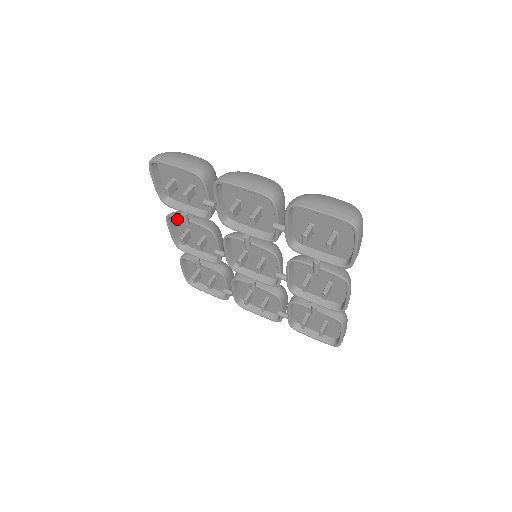
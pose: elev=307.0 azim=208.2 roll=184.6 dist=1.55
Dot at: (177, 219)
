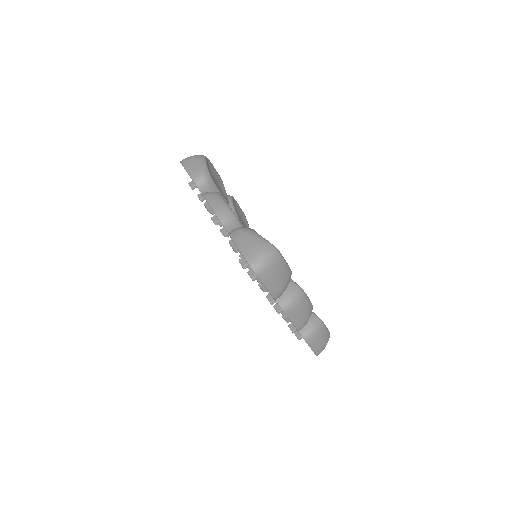
Dot at: occluded
